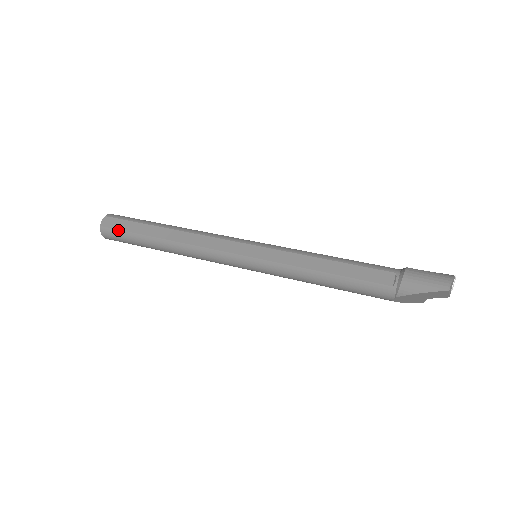
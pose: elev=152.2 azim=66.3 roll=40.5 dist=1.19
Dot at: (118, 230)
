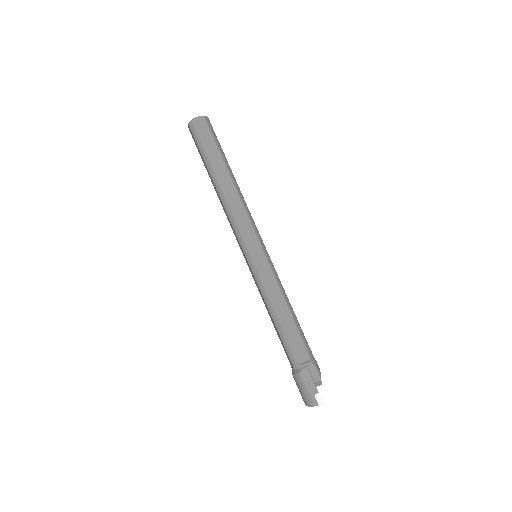
Dot at: (196, 146)
